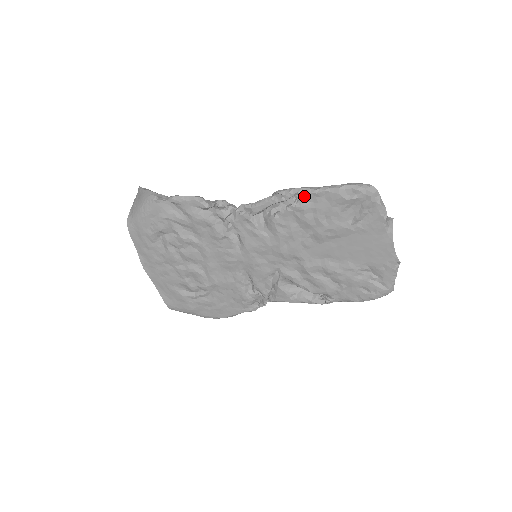
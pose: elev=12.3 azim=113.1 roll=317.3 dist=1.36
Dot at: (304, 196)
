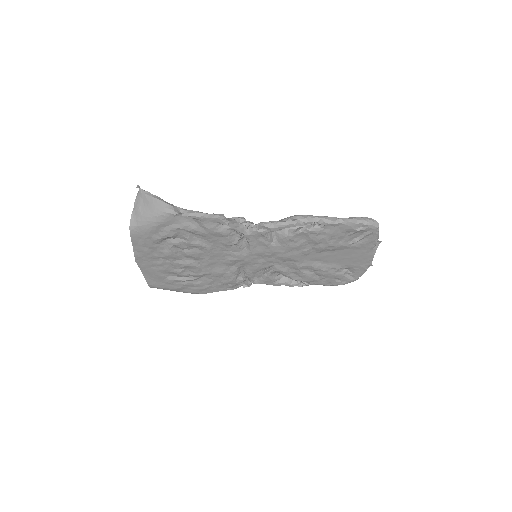
Dot at: (321, 224)
